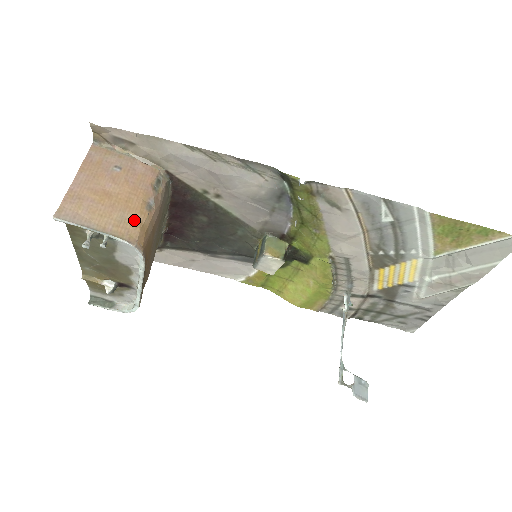
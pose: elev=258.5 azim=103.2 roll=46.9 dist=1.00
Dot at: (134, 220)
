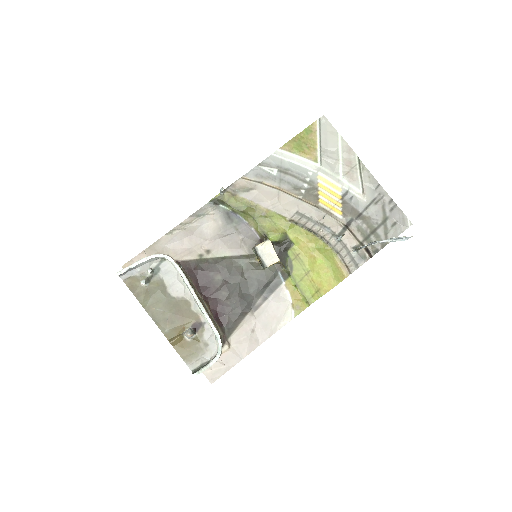
Dot at: occluded
